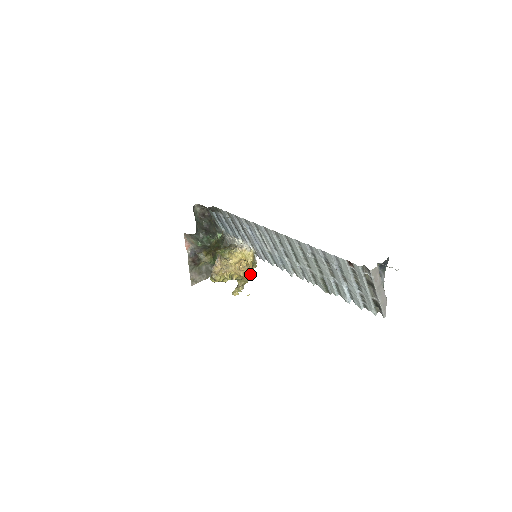
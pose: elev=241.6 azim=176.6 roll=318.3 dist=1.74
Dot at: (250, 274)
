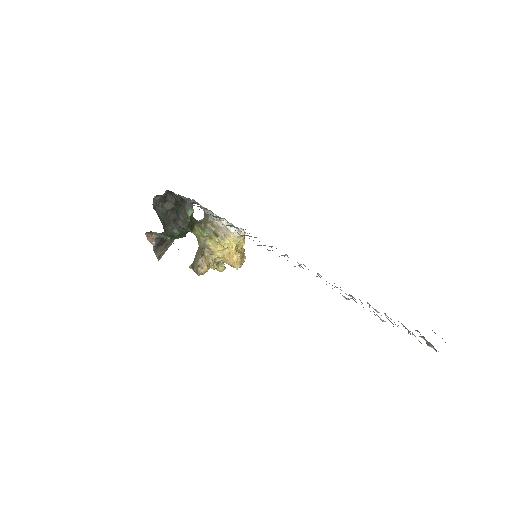
Dot at: (244, 261)
